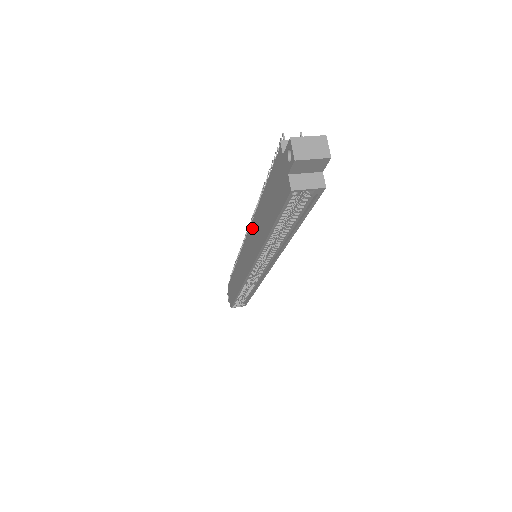
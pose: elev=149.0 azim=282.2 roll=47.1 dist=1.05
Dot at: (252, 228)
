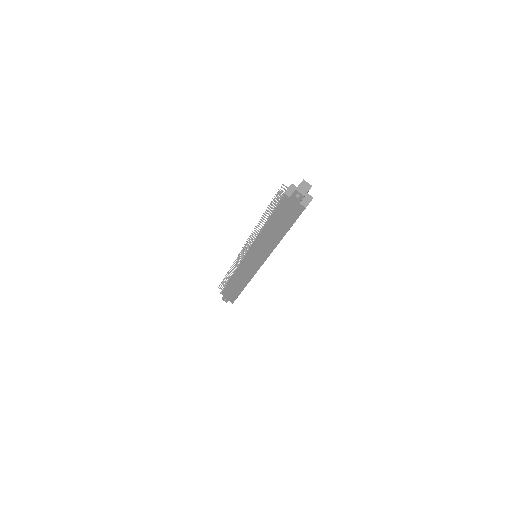
Dot at: (259, 241)
